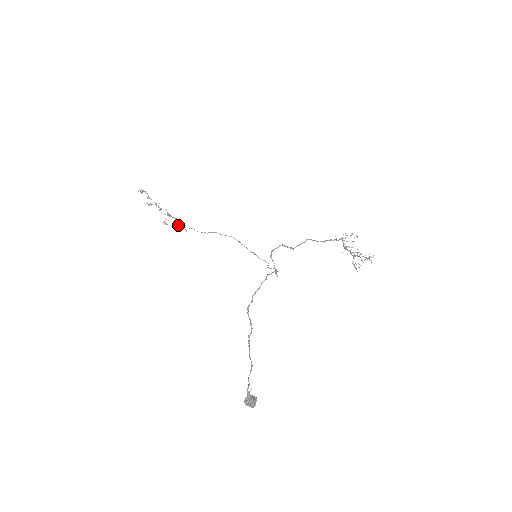
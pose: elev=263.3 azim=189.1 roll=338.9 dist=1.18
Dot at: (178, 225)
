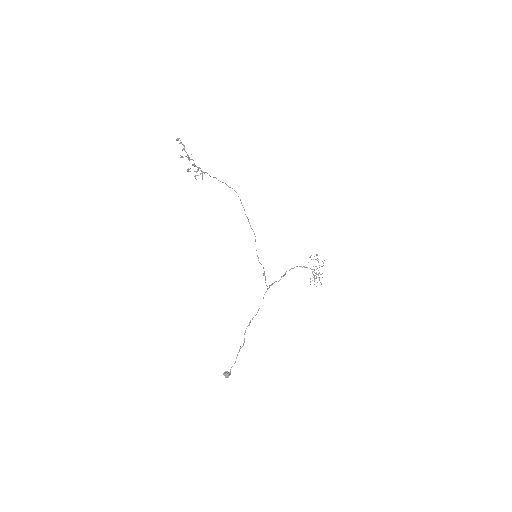
Dot at: (198, 175)
